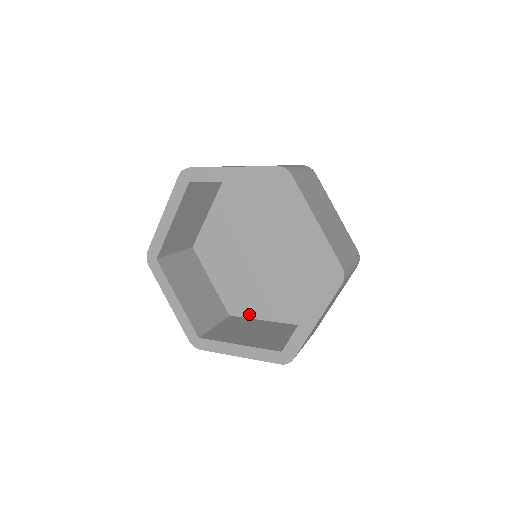
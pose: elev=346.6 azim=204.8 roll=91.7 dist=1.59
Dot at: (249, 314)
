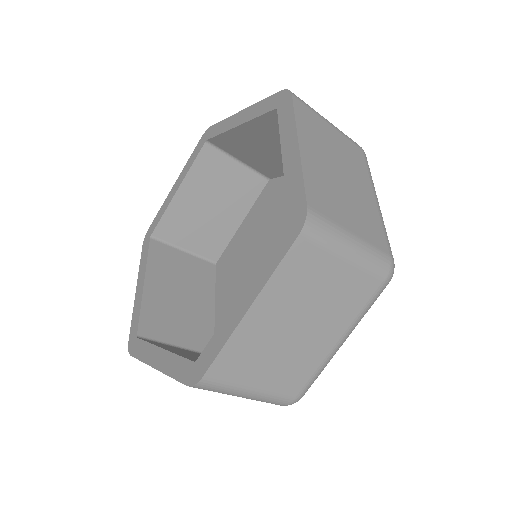
Dot at: occluded
